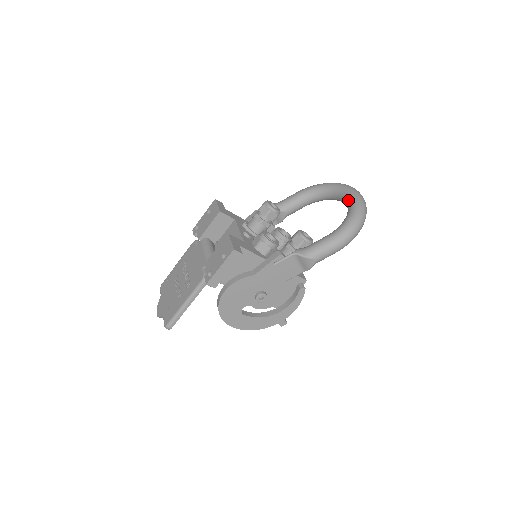
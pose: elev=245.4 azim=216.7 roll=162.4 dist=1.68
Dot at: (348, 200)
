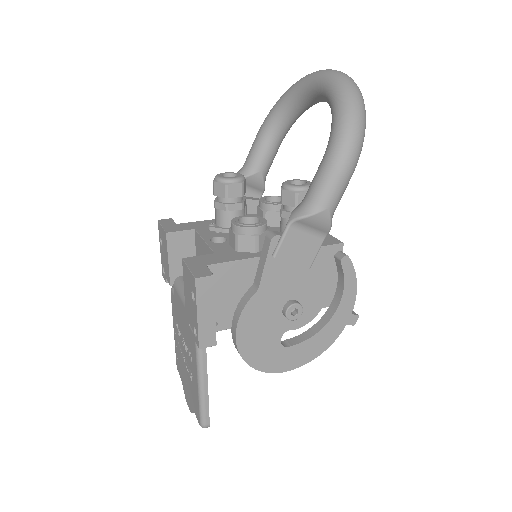
Dot at: (321, 91)
